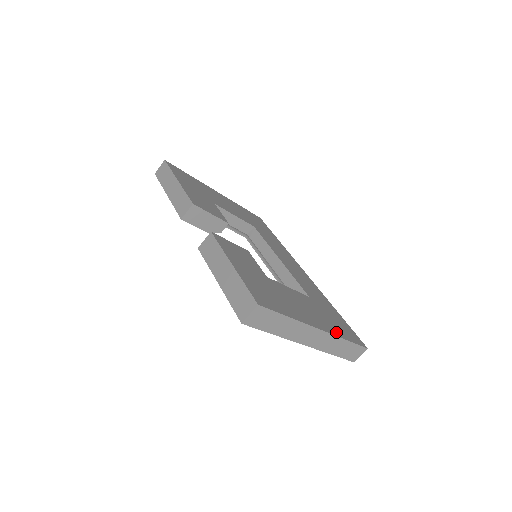
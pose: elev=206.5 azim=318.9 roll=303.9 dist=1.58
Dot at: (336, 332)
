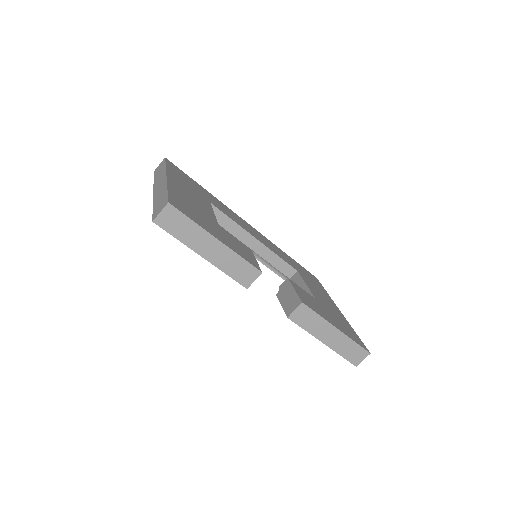
Dot at: (327, 294)
